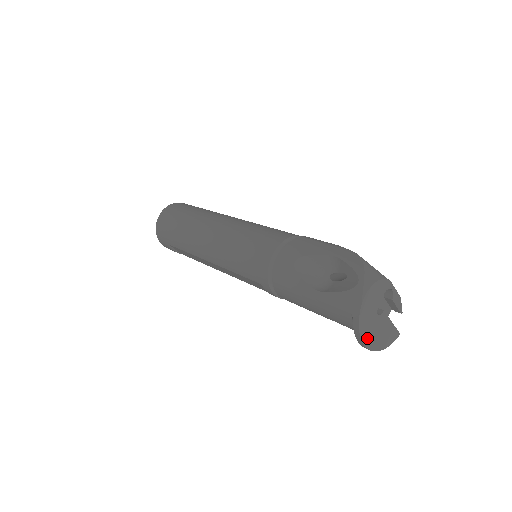
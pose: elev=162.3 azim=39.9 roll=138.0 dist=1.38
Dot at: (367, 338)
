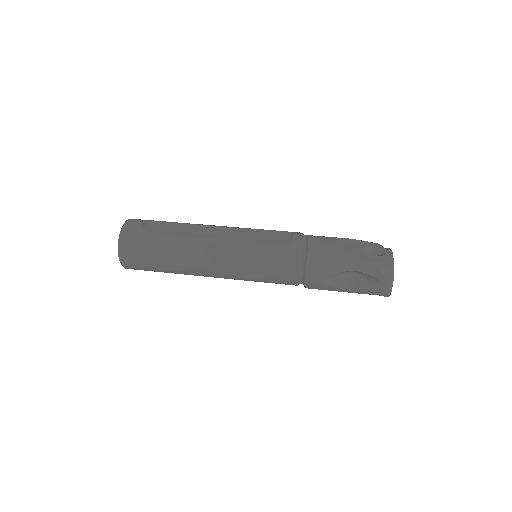
Dot at: occluded
